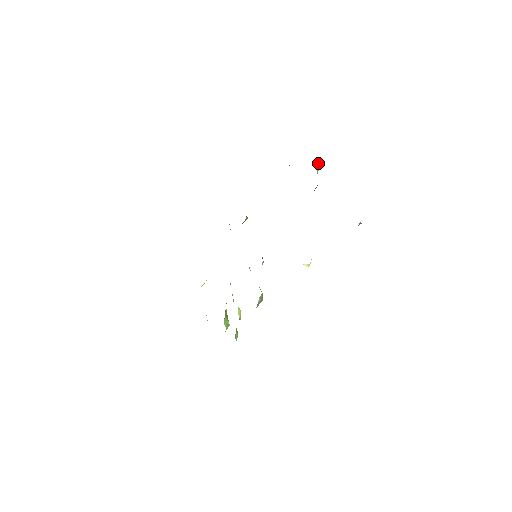
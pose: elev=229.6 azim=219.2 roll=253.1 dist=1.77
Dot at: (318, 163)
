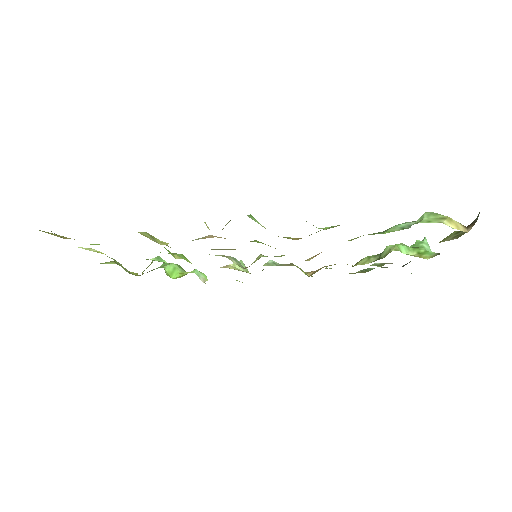
Dot at: occluded
